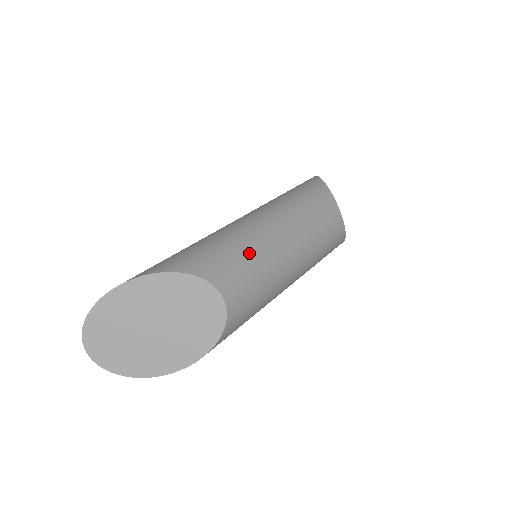
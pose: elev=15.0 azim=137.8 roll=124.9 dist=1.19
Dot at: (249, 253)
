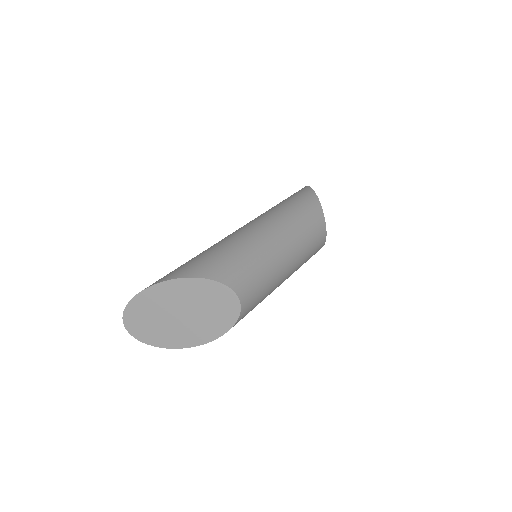
Dot at: (262, 266)
